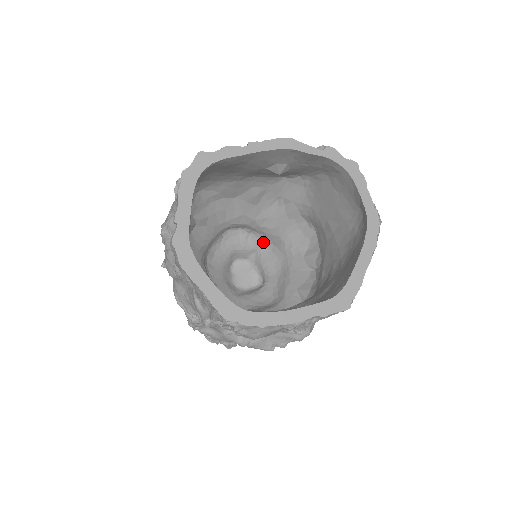
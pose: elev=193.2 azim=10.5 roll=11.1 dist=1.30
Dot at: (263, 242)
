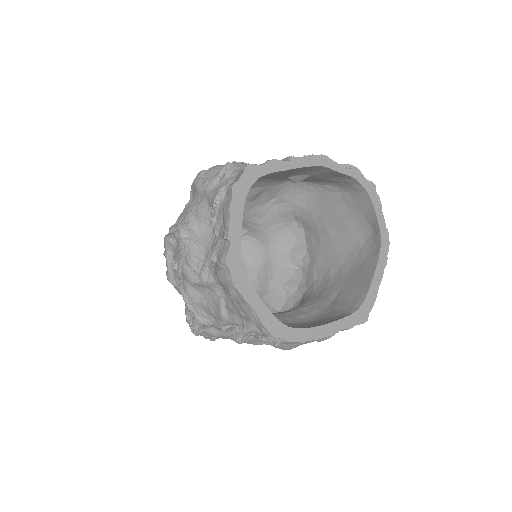
Dot at: (244, 234)
